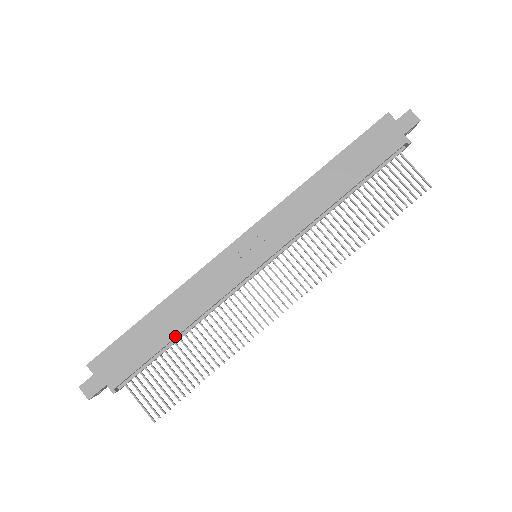
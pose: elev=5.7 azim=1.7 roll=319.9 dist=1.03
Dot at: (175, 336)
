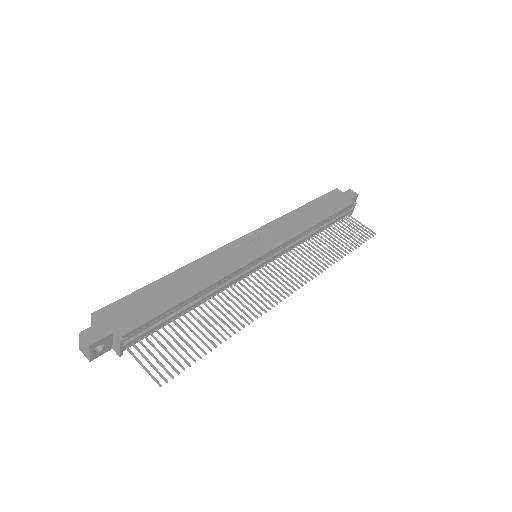
Dot at: (190, 296)
